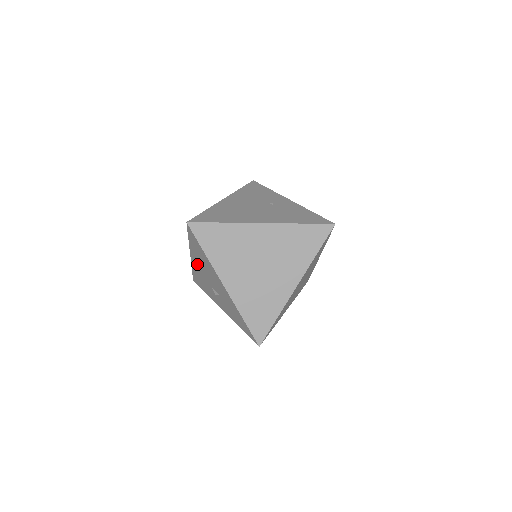
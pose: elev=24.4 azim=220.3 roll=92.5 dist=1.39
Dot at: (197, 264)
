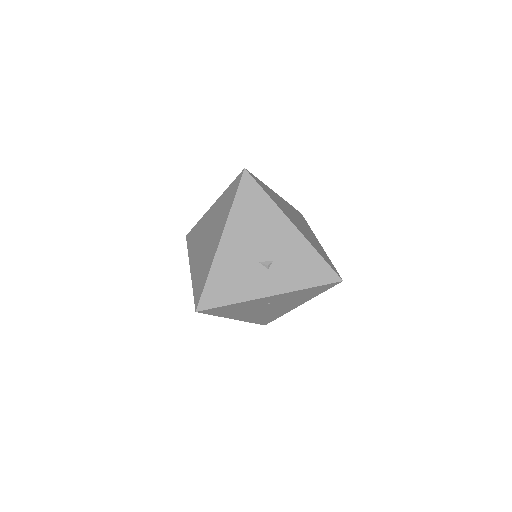
Dot at: (235, 242)
